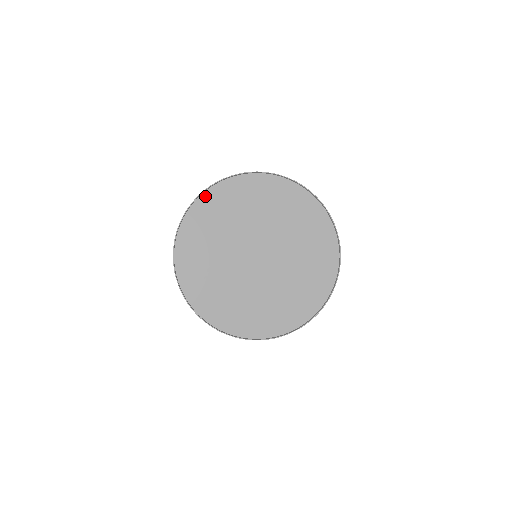
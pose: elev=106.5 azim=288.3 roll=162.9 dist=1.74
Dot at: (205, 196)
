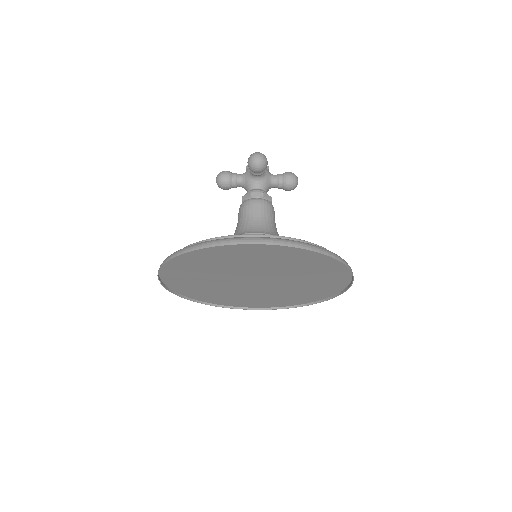
Dot at: (211, 247)
